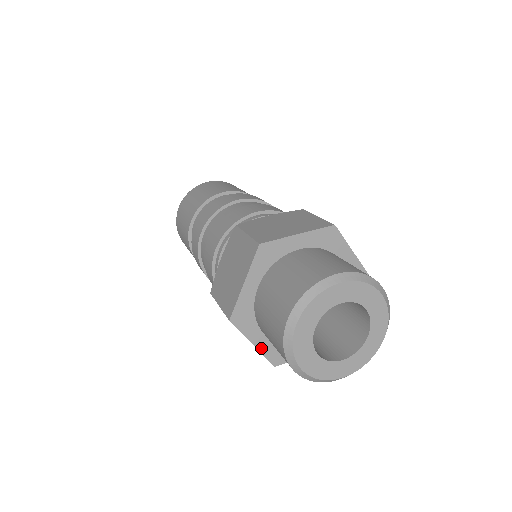
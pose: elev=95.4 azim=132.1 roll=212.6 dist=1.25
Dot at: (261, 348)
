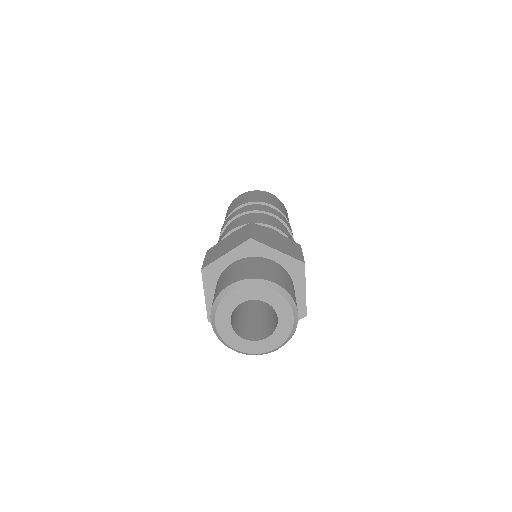
Dot at: (208, 302)
